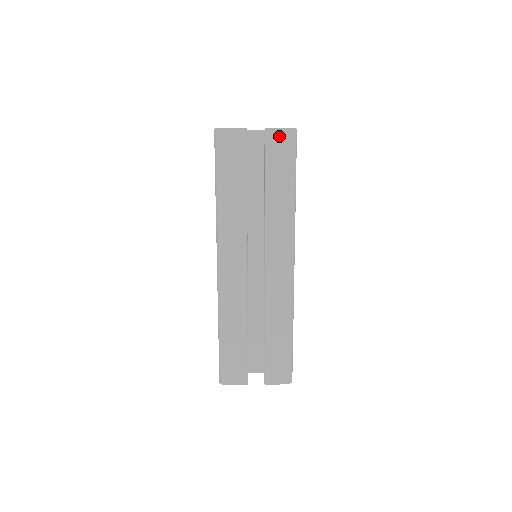
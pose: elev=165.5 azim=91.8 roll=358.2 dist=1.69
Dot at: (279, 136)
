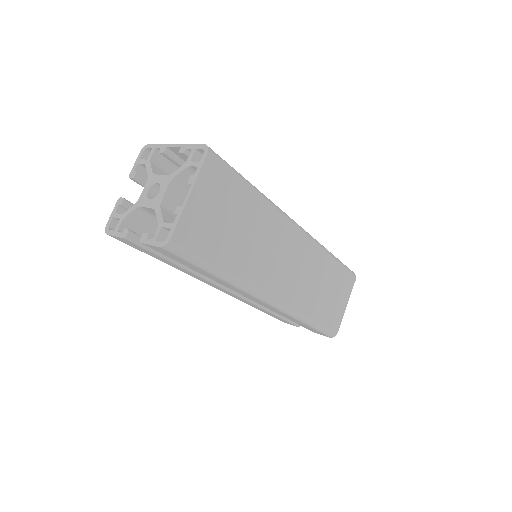
Dot at: (157, 249)
